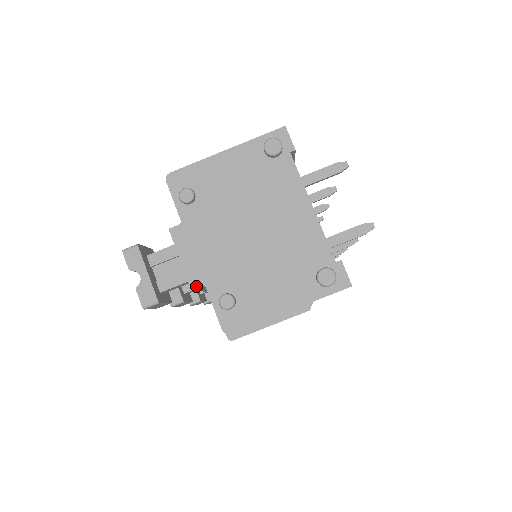
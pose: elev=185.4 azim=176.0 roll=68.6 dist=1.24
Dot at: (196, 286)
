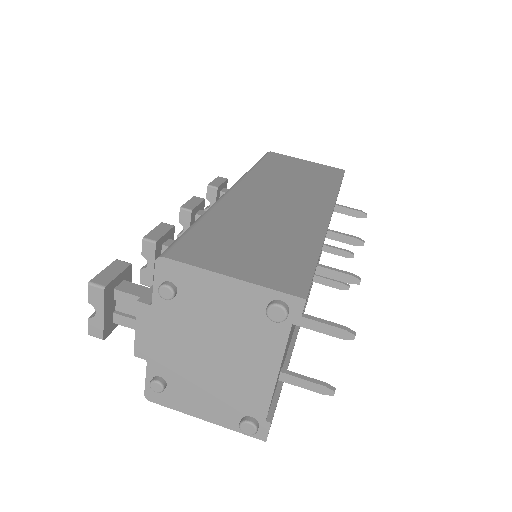
Dot at: (139, 356)
